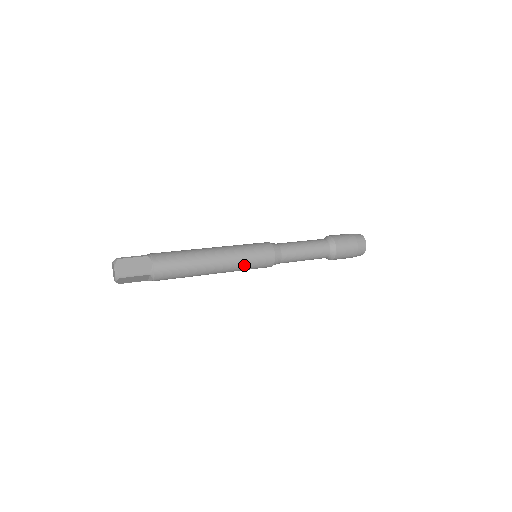
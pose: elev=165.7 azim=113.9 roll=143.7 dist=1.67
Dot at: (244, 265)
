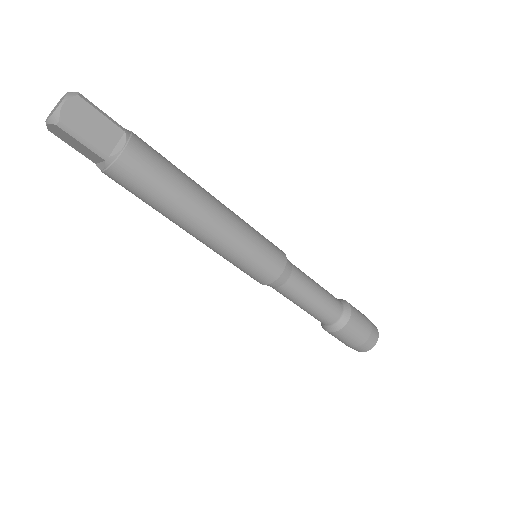
Dot at: (251, 232)
